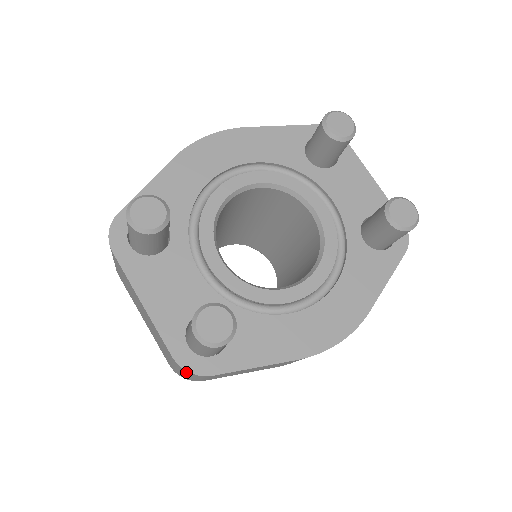
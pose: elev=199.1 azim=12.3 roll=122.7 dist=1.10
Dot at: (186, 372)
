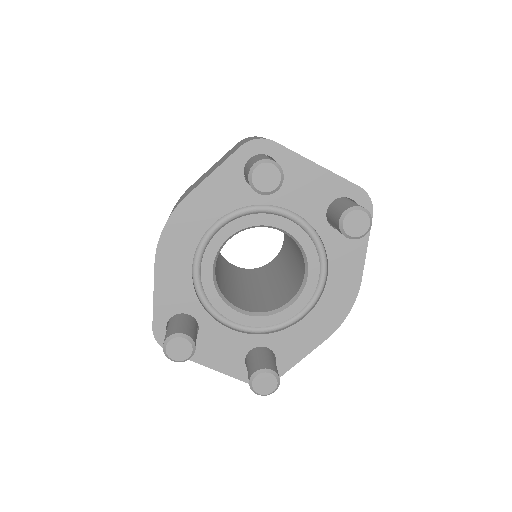
Dot at: occluded
